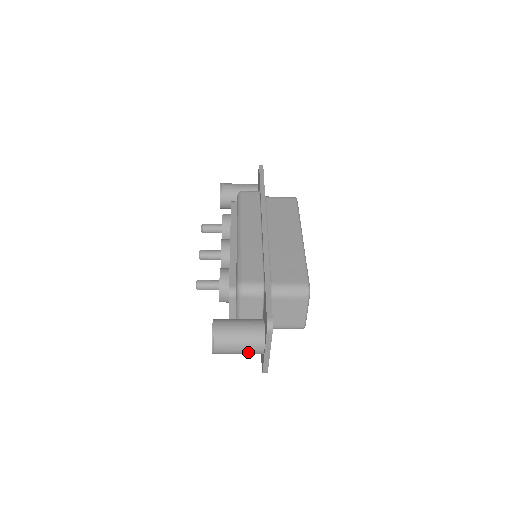
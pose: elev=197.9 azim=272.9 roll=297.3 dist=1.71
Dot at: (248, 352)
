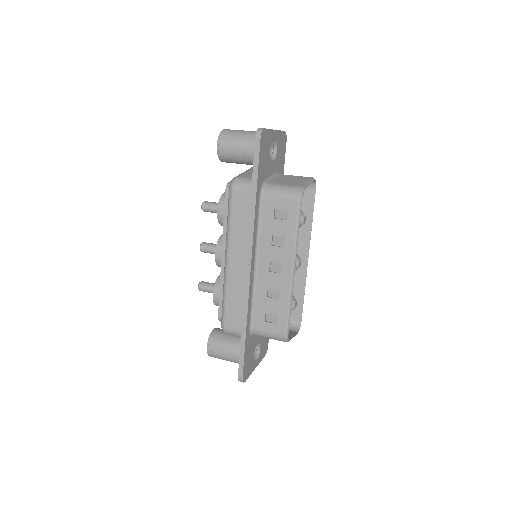
Dot at: occluded
